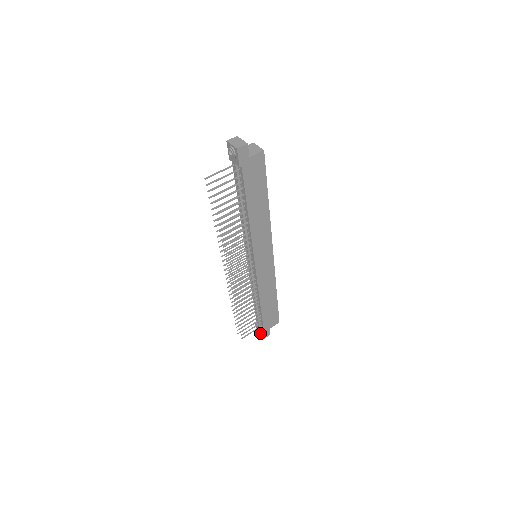
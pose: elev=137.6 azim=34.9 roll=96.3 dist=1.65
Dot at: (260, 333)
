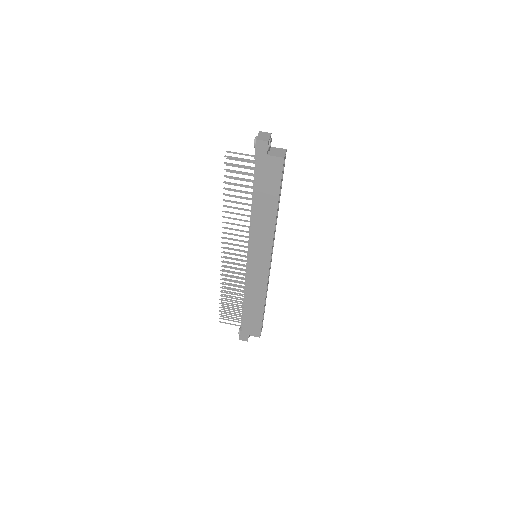
Dot at: (239, 332)
